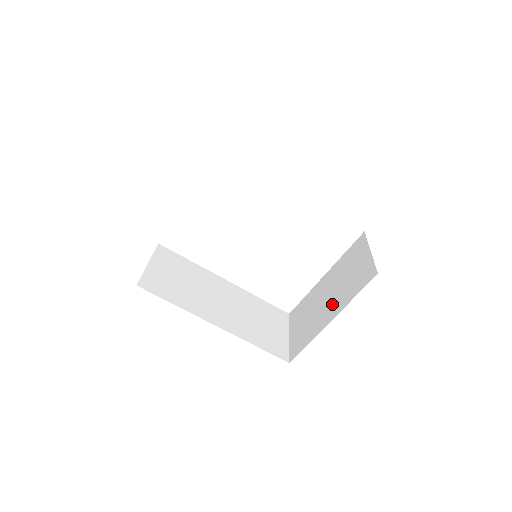
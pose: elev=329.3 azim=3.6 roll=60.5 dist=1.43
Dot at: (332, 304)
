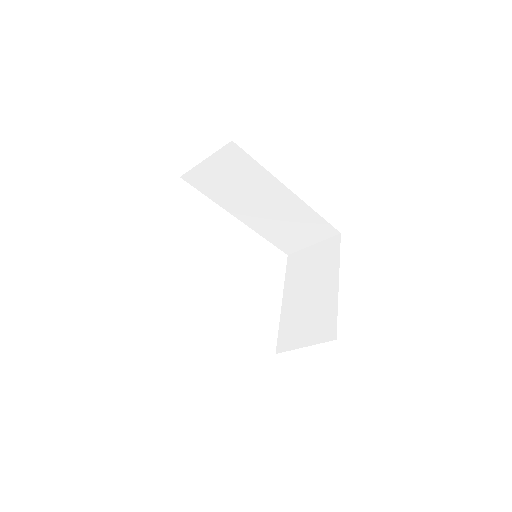
Dot at: (323, 283)
